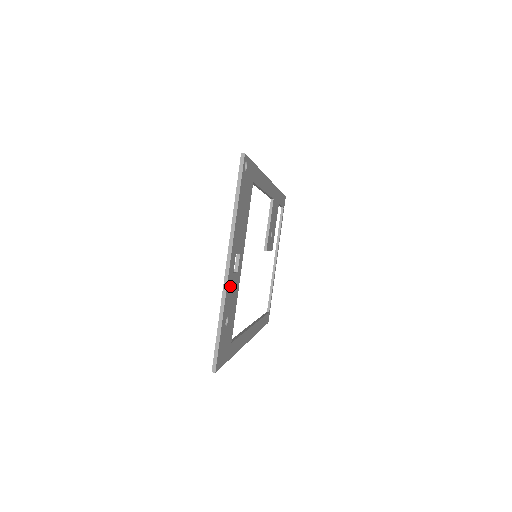
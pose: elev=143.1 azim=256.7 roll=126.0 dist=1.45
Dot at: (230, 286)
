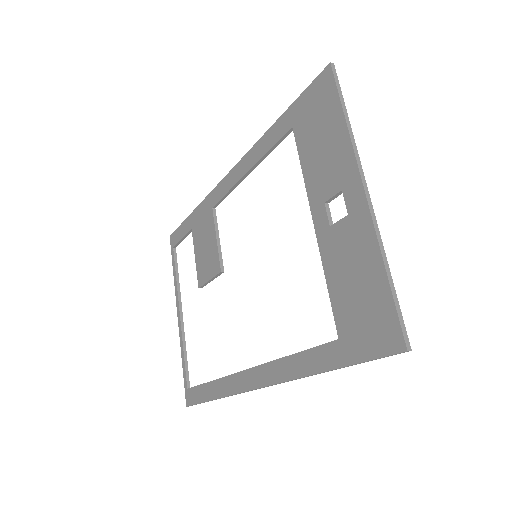
Dot at: (360, 230)
